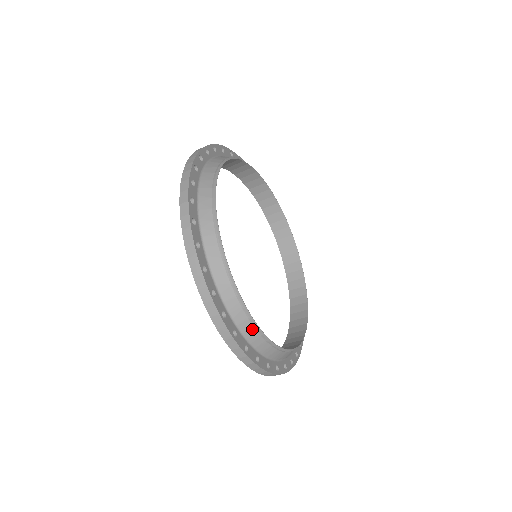
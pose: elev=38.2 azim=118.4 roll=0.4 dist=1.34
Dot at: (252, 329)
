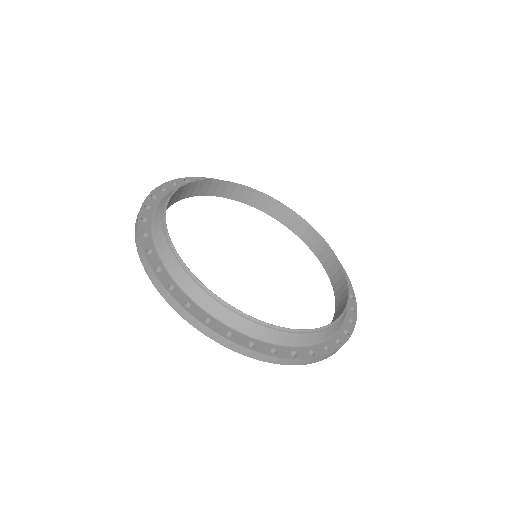
Dot at: (318, 334)
